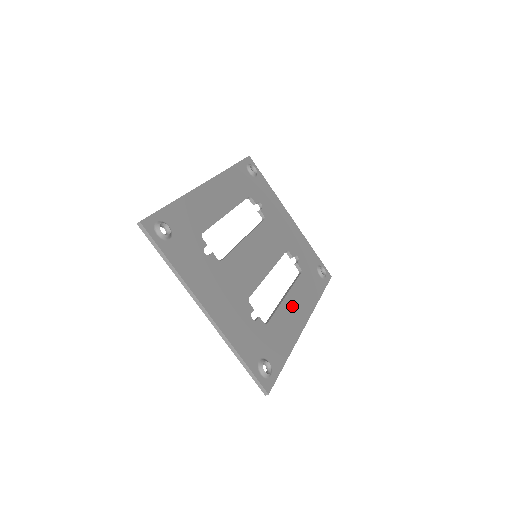
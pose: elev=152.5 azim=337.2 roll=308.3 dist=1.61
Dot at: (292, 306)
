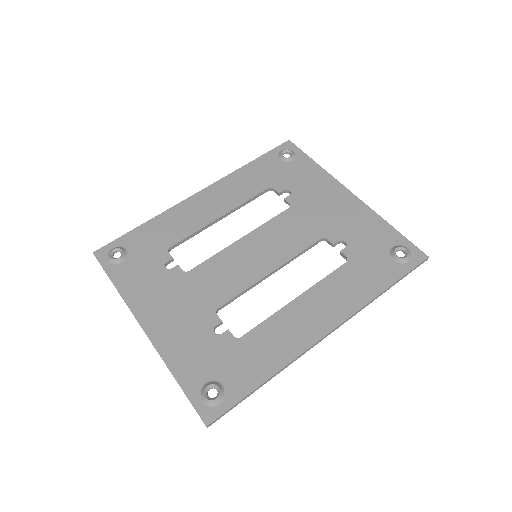
Dot at: (304, 311)
